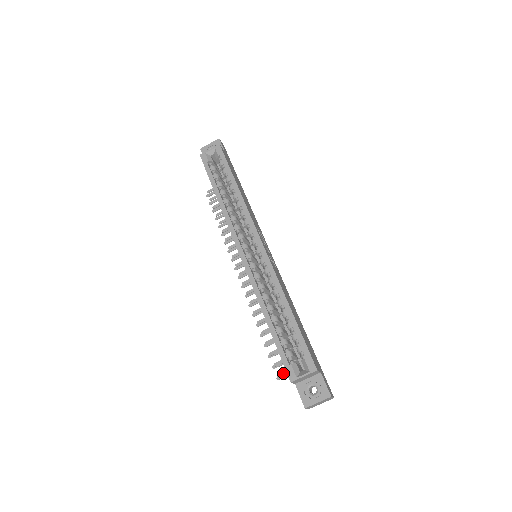
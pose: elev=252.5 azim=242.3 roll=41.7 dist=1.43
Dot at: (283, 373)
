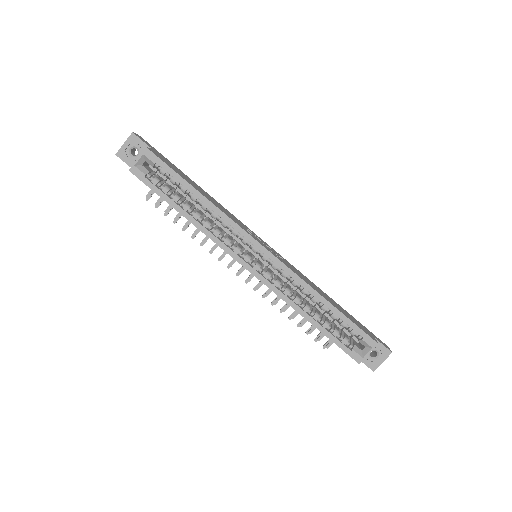
Dot at: (329, 343)
